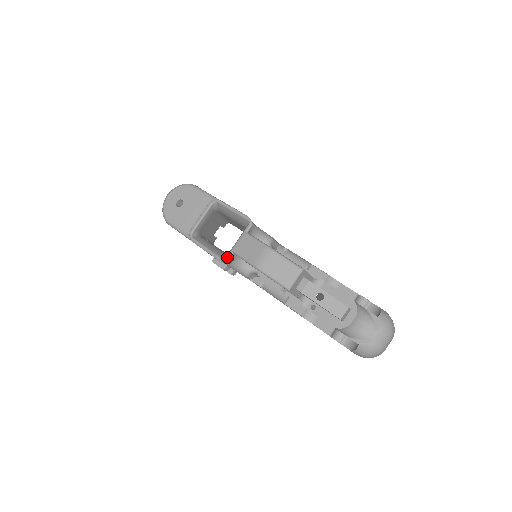
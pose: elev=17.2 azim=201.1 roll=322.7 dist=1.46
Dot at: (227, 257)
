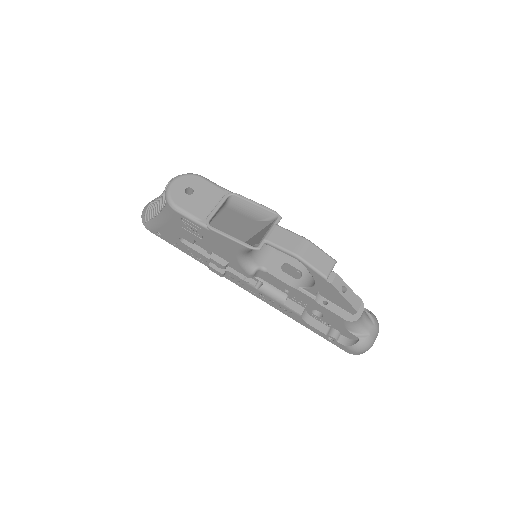
Dot at: (260, 245)
